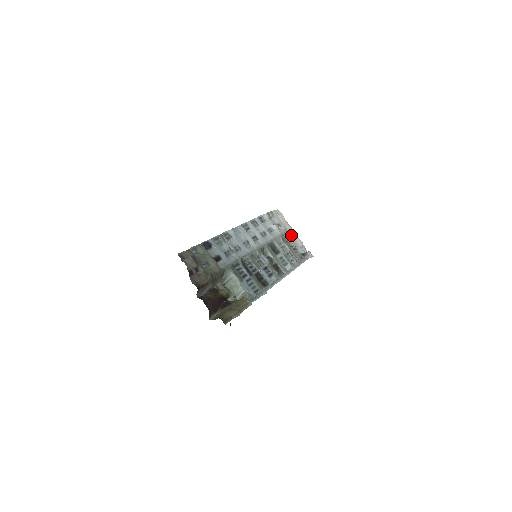
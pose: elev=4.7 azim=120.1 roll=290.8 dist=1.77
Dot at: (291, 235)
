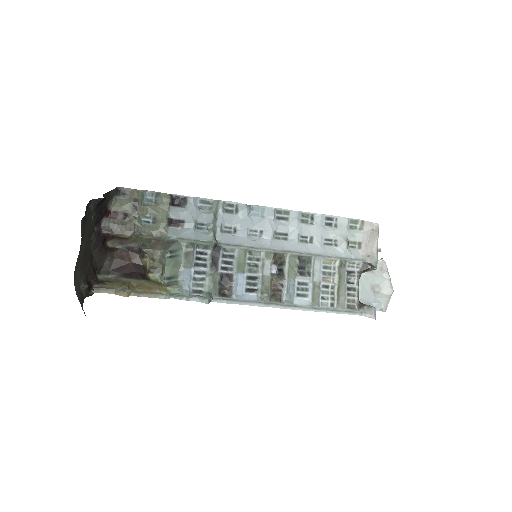
Dot at: (381, 271)
